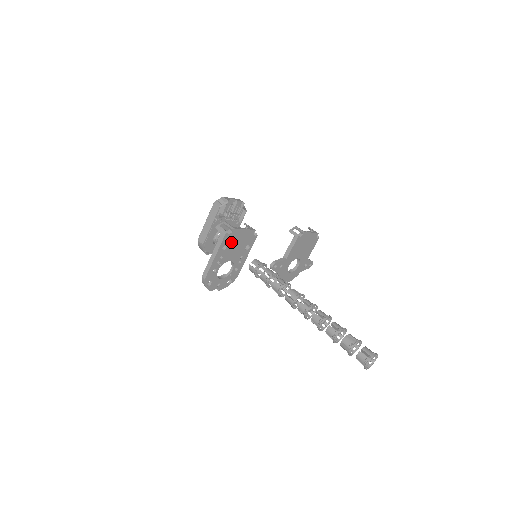
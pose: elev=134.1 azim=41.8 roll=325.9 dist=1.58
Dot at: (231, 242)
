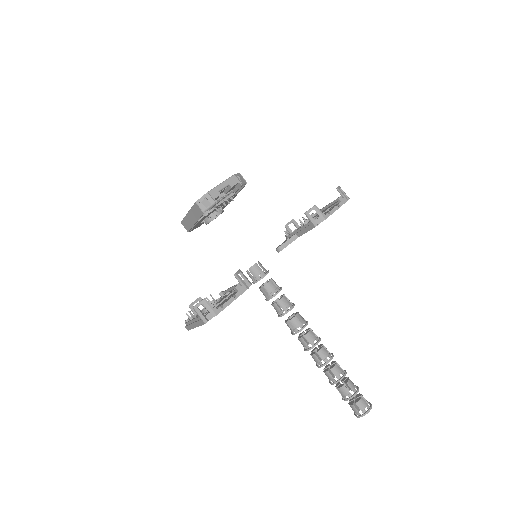
Dot at: occluded
